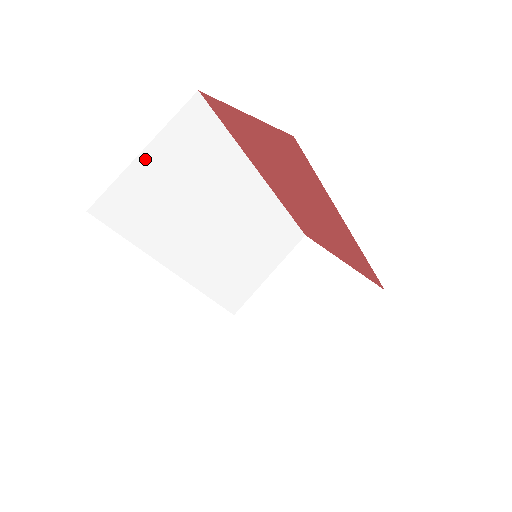
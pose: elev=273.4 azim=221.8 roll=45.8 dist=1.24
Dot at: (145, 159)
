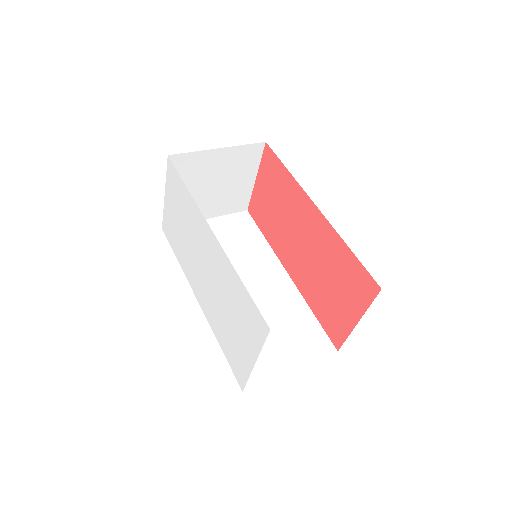
Dot at: occluded
